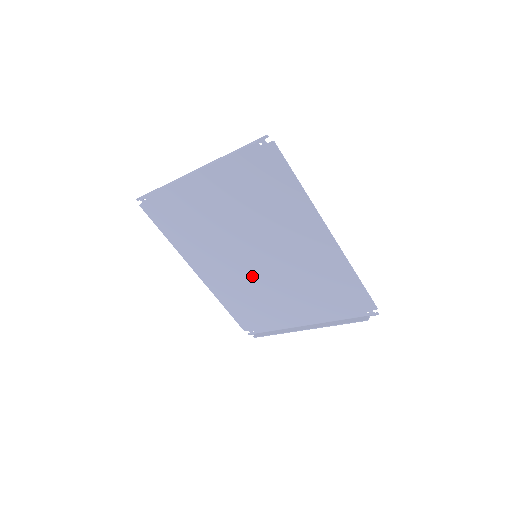
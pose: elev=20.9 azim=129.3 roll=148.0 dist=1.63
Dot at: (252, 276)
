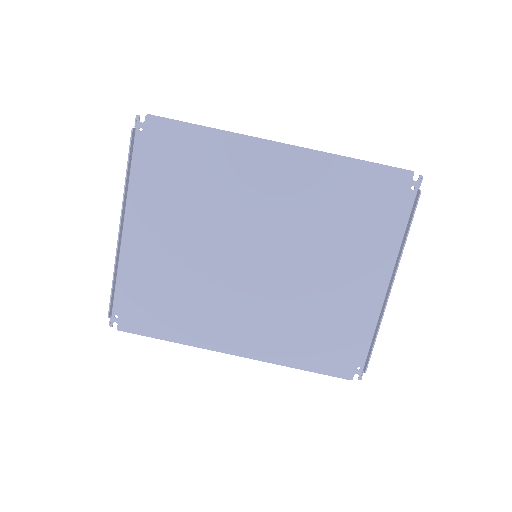
Dot at: (278, 287)
